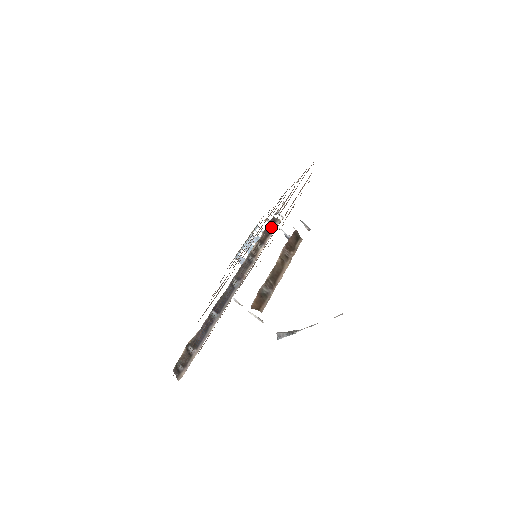
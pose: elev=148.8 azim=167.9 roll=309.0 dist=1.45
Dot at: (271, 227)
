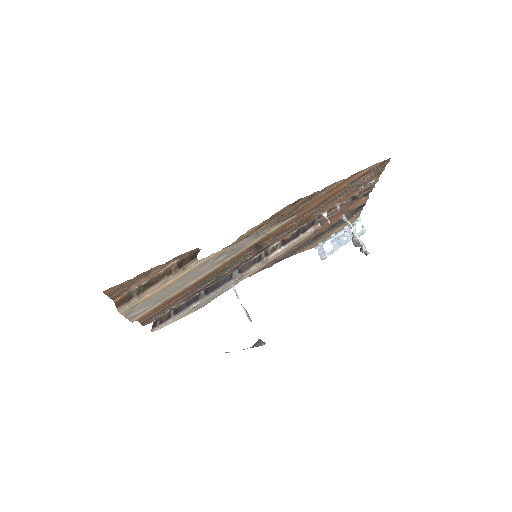
Dot at: (304, 229)
